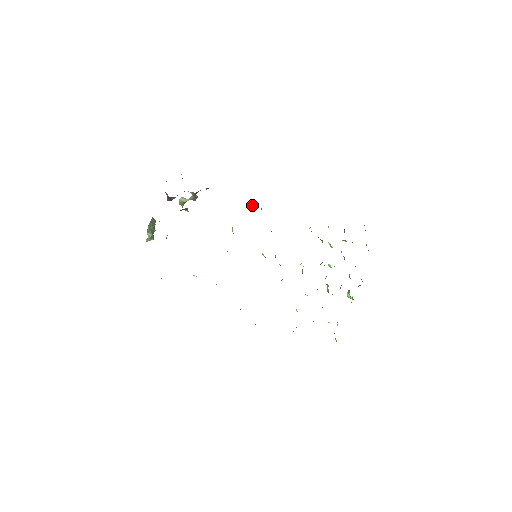
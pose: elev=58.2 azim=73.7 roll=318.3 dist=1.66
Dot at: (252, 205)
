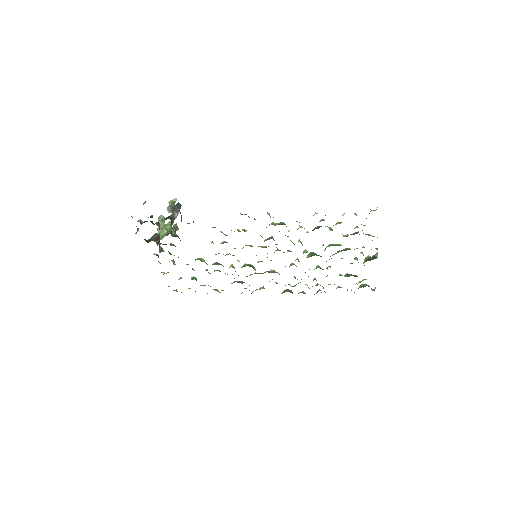
Dot at: occluded
